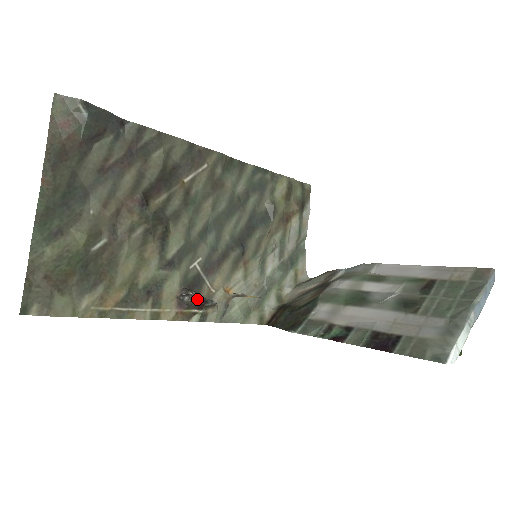
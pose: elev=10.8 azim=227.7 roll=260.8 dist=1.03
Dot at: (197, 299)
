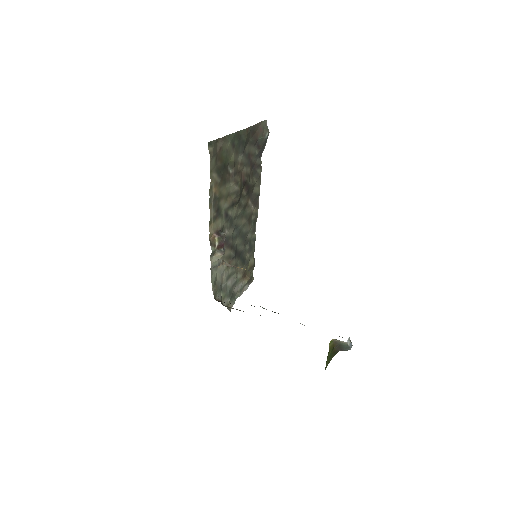
Dot at: occluded
